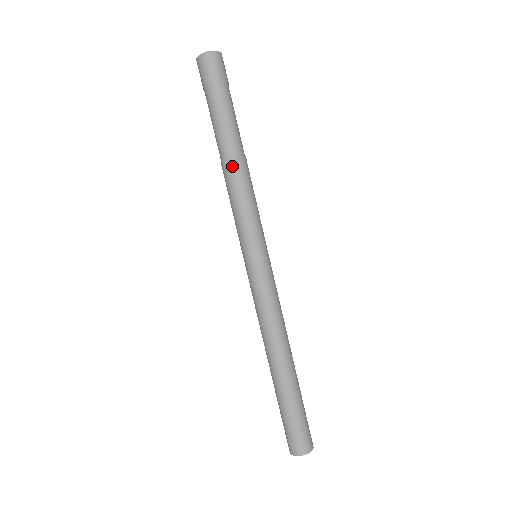
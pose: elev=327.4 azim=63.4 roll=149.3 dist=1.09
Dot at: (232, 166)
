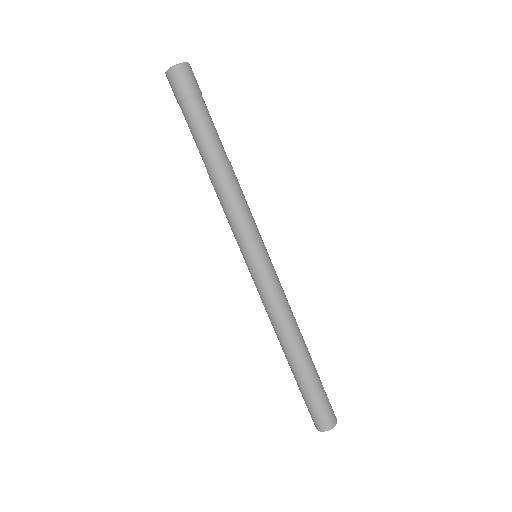
Dot at: (227, 172)
